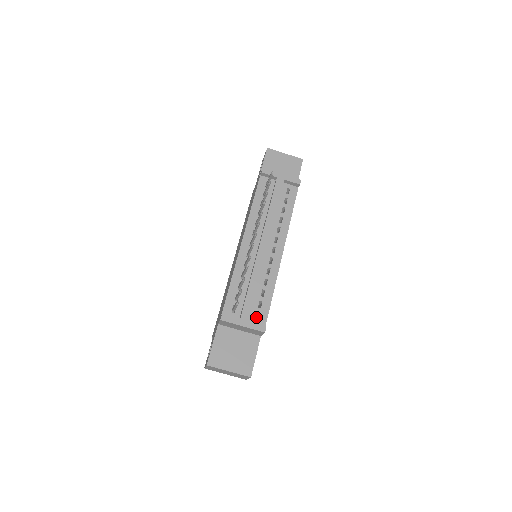
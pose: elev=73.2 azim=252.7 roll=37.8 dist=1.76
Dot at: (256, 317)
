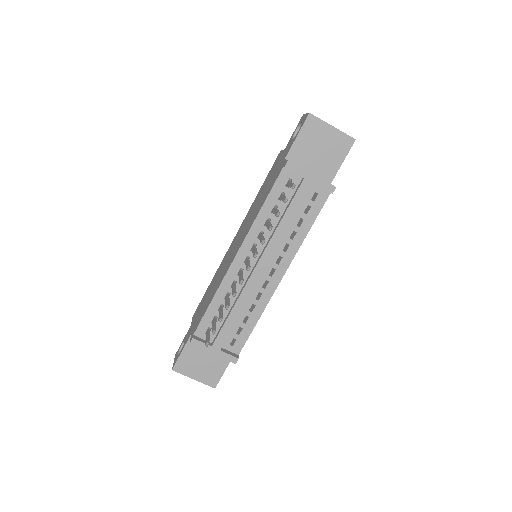
Dot at: occluded
